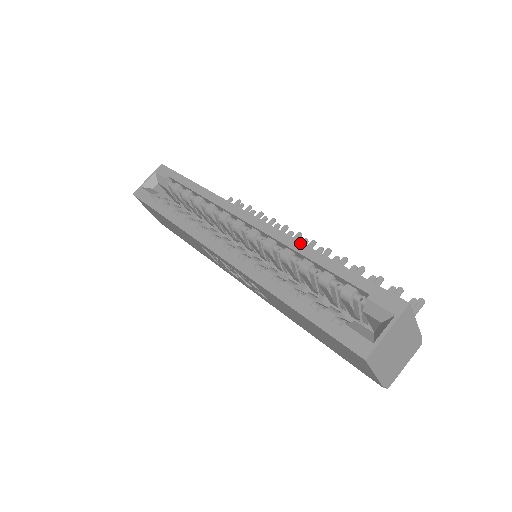
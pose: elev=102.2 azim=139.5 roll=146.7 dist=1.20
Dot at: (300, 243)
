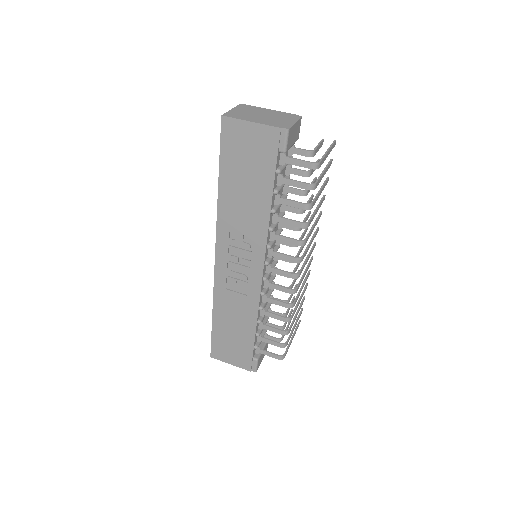
Dot at: occluded
